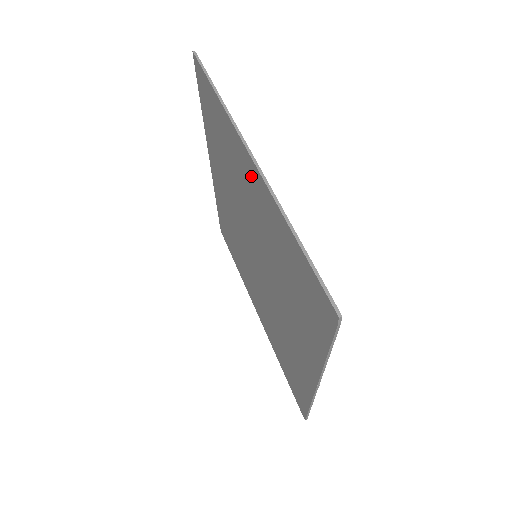
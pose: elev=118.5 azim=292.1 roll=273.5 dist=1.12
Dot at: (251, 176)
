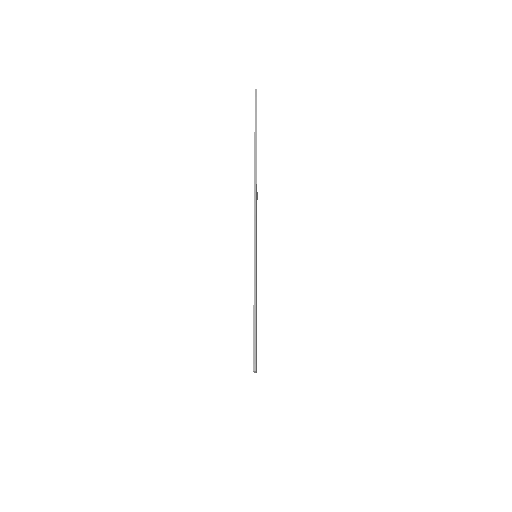
Dot at: occluded
